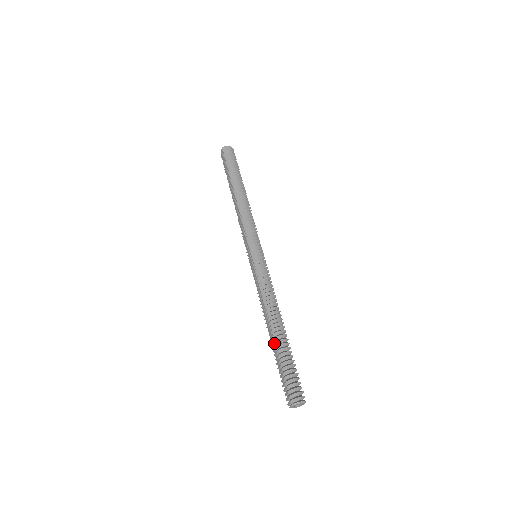
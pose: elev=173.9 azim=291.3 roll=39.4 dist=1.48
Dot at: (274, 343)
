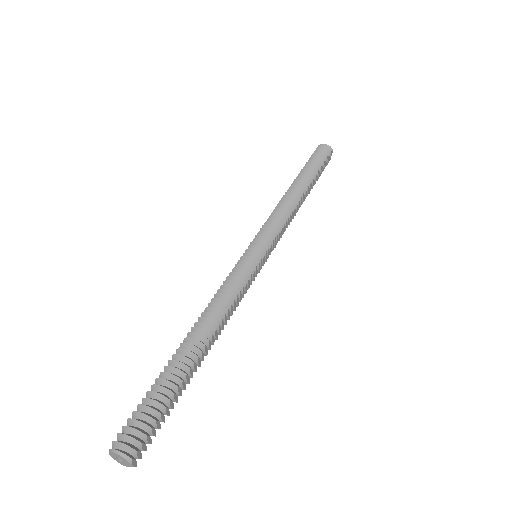
Dot at: (172, 358)
